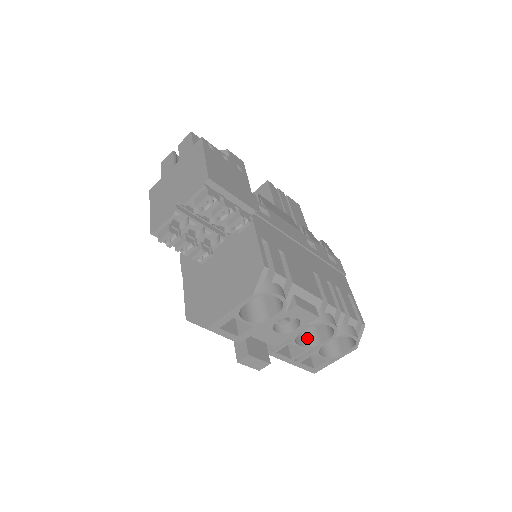
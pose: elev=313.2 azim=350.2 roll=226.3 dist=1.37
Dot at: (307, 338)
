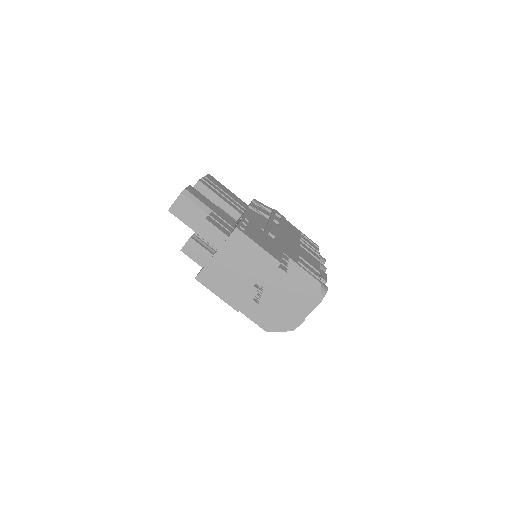
Dot at: occluded
